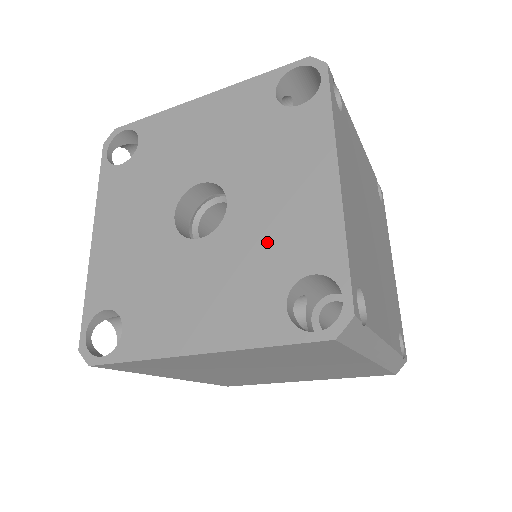
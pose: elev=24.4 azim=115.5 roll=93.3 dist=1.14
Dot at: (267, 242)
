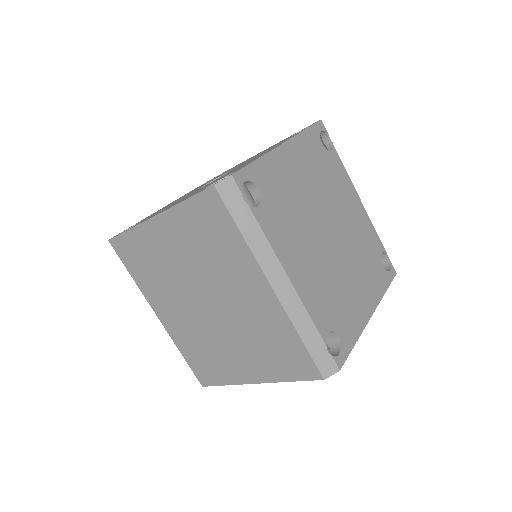
Dot at: occluded
